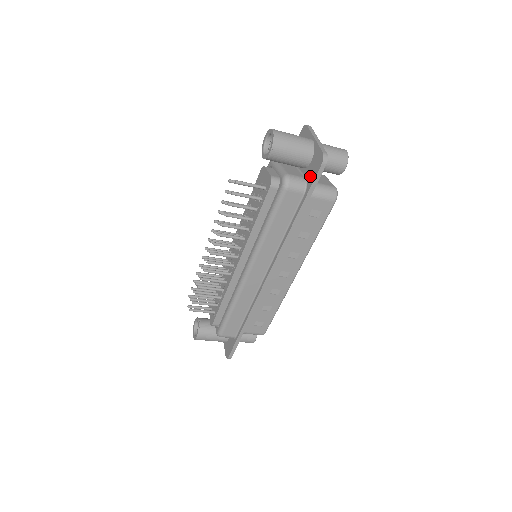
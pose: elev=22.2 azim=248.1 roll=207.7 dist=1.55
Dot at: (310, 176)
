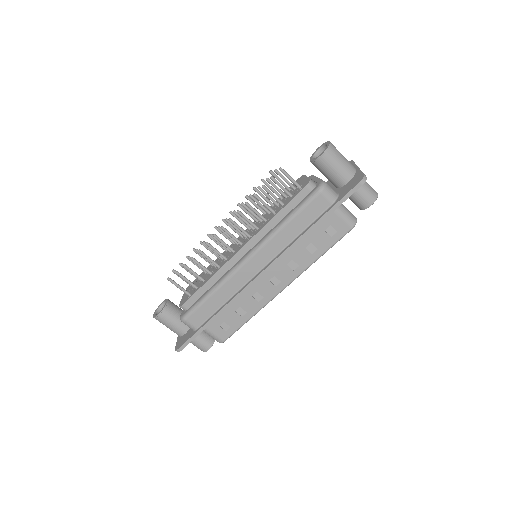
Dot at: (344, 191)
